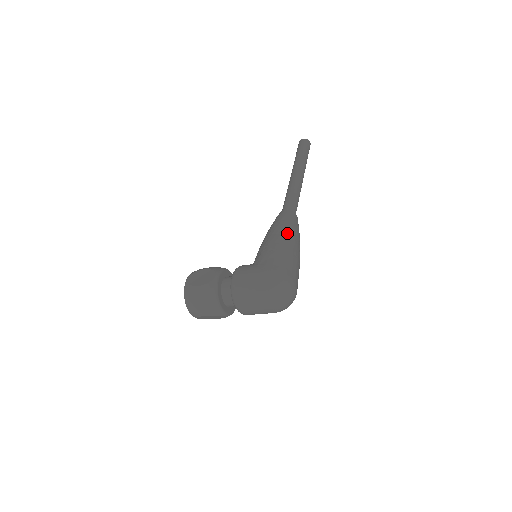
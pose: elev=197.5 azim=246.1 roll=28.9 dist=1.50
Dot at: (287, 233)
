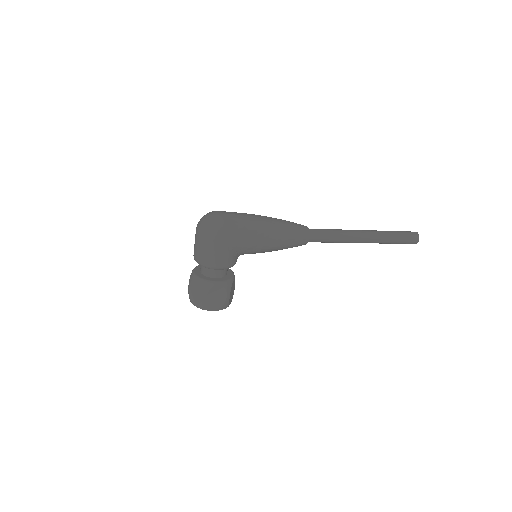
Dot at: occluded
